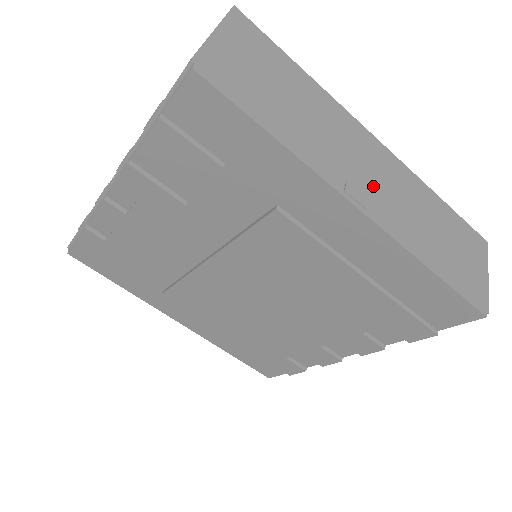
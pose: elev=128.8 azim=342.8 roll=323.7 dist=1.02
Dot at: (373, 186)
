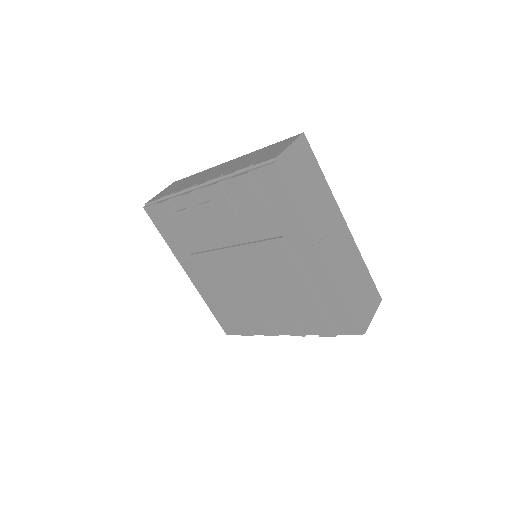
Dot at: (334, 246)
